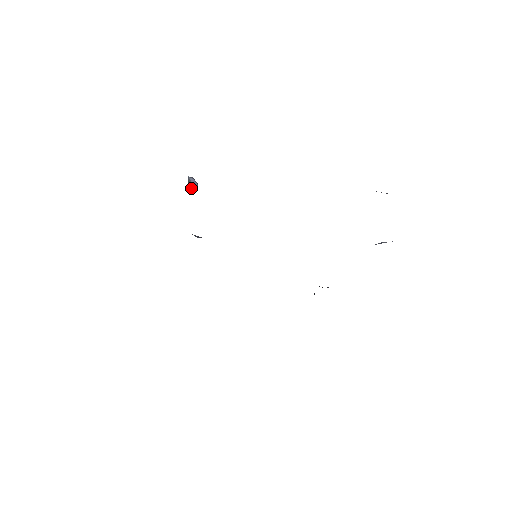
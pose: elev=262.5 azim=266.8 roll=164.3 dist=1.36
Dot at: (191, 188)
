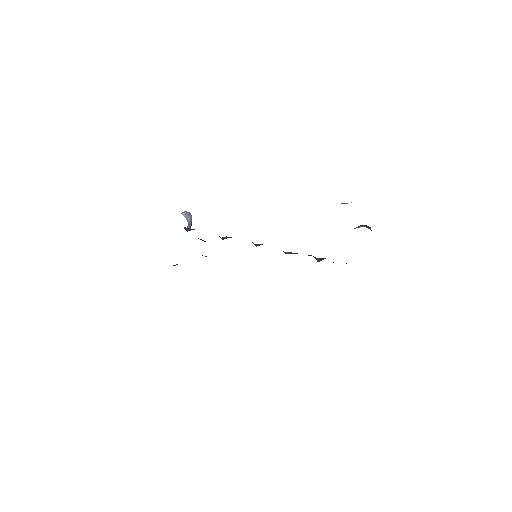
Dot at: occluded
